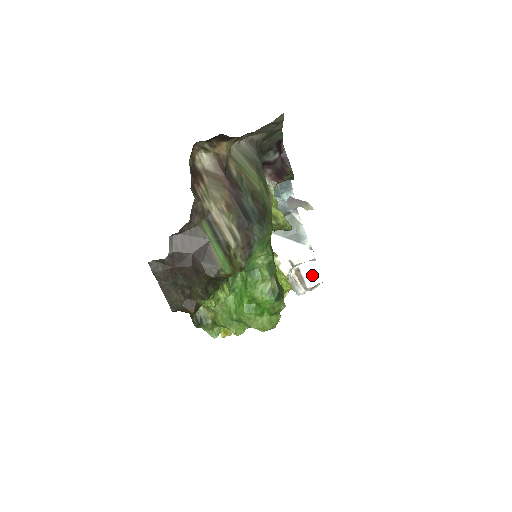
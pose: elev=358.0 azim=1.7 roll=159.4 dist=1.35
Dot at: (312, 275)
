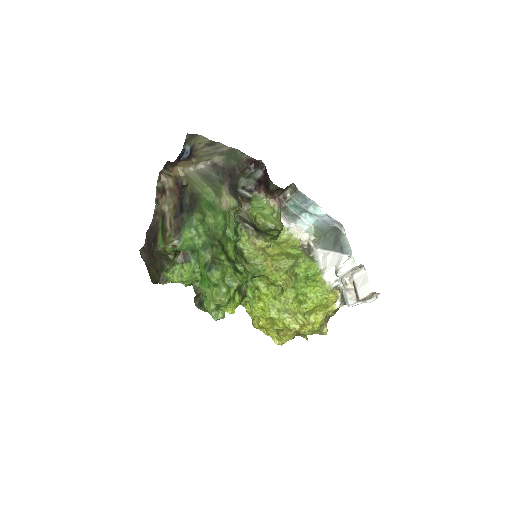
Dot at: (363, 285)
